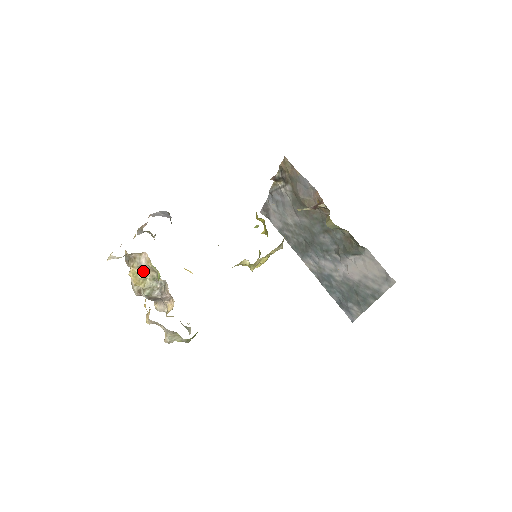
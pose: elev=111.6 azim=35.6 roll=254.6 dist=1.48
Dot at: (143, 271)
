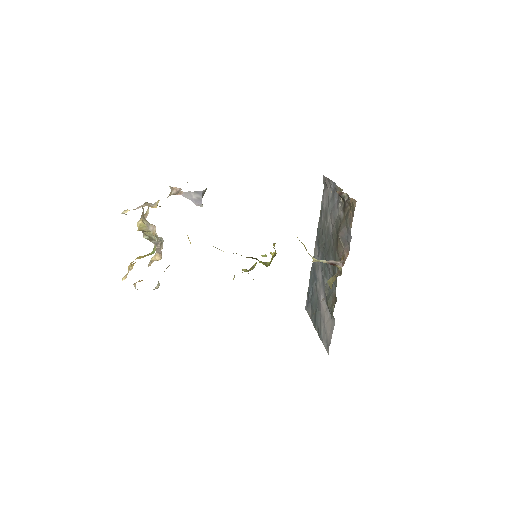
Dot at: occluded
